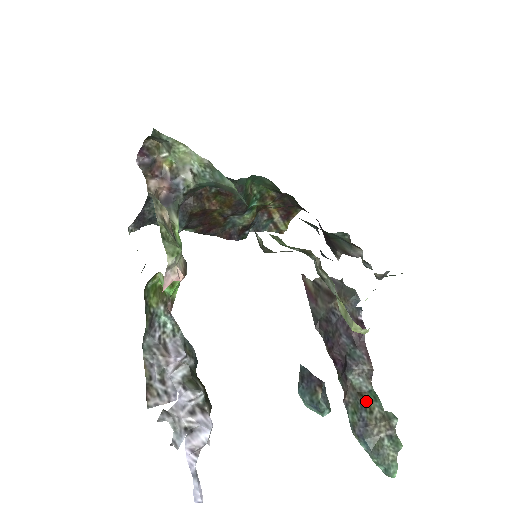
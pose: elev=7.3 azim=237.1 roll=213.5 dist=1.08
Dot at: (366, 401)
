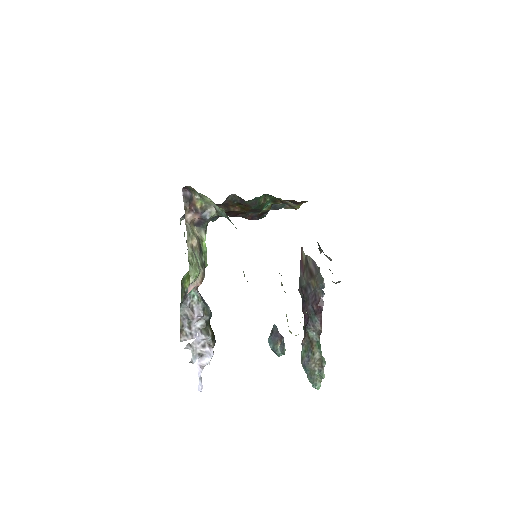
Dot at: (313, 347)
